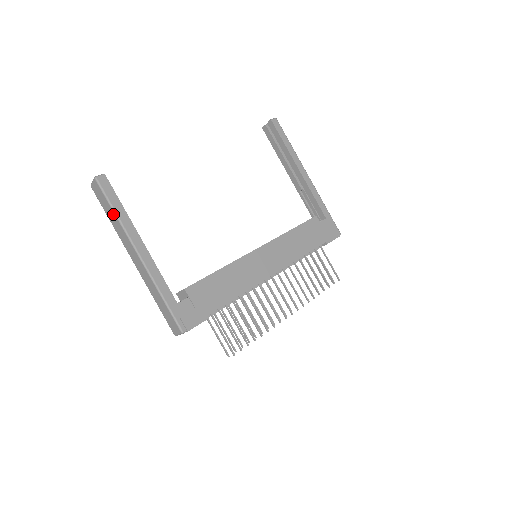
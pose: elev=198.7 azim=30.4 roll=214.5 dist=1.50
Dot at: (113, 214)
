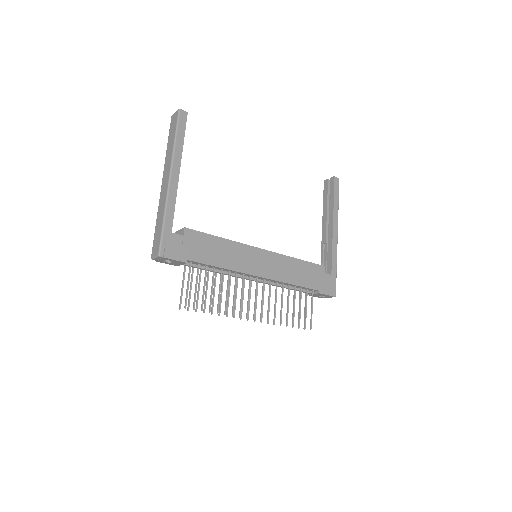
Dot at: (173, 140)
